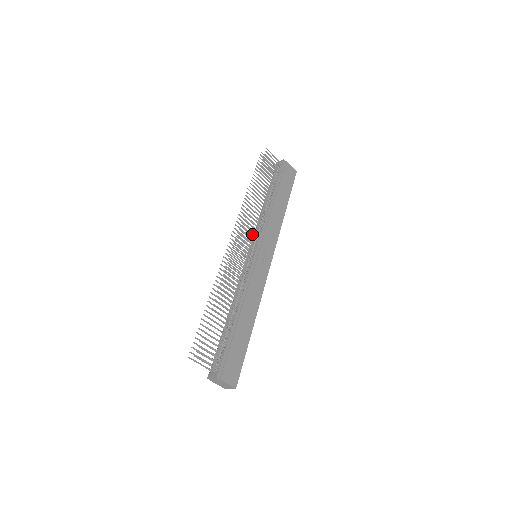
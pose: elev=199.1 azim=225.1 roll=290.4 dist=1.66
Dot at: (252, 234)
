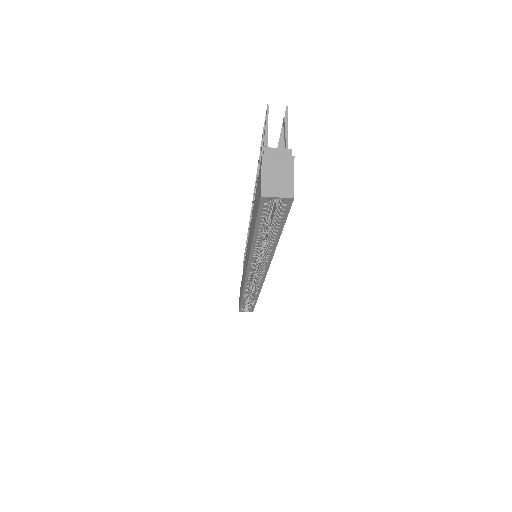
Dot at: occluded
